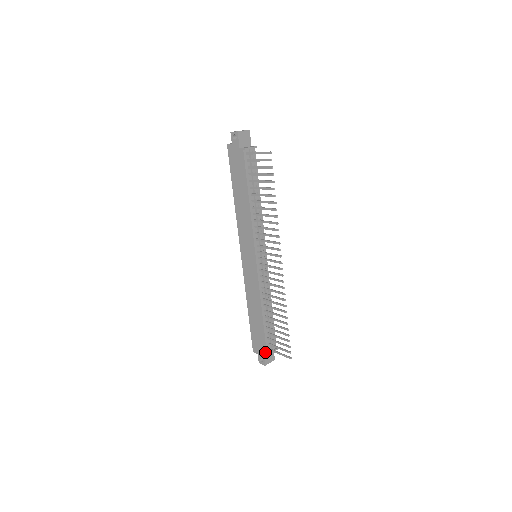
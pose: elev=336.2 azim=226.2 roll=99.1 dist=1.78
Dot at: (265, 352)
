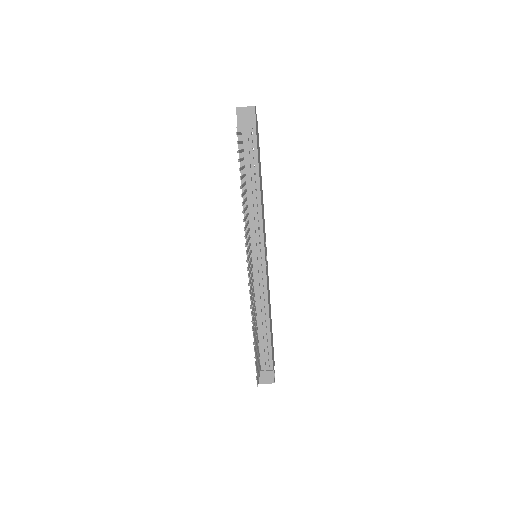
Dot at: occluded
